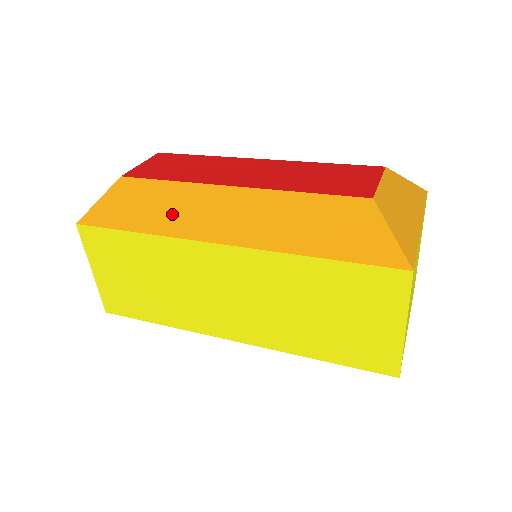
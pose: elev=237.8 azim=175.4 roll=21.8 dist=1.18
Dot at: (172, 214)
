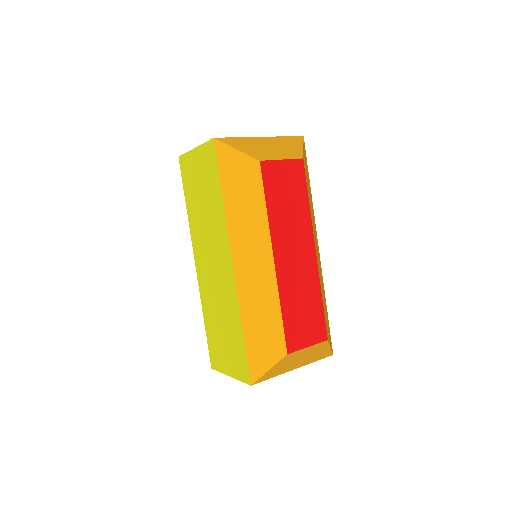
Dot at: (243, 219)
